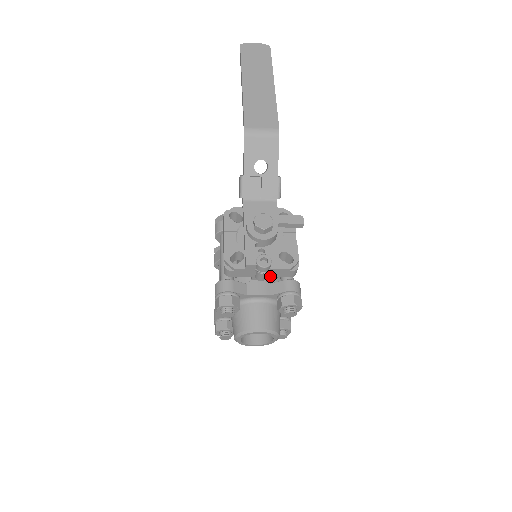
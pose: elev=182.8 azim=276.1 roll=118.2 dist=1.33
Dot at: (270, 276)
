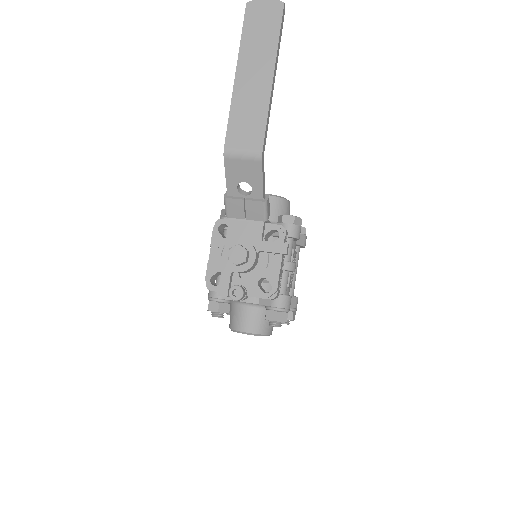
Dot at: occluded
